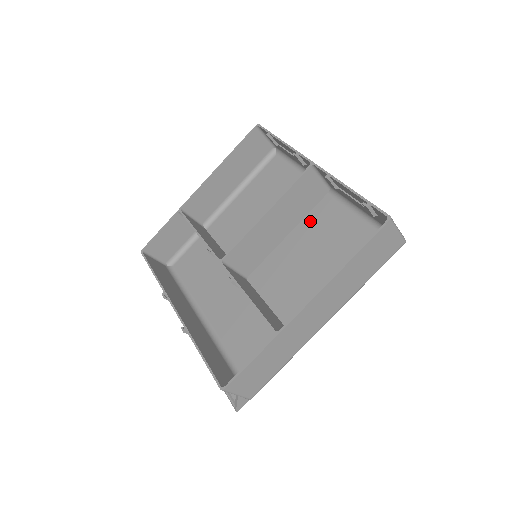
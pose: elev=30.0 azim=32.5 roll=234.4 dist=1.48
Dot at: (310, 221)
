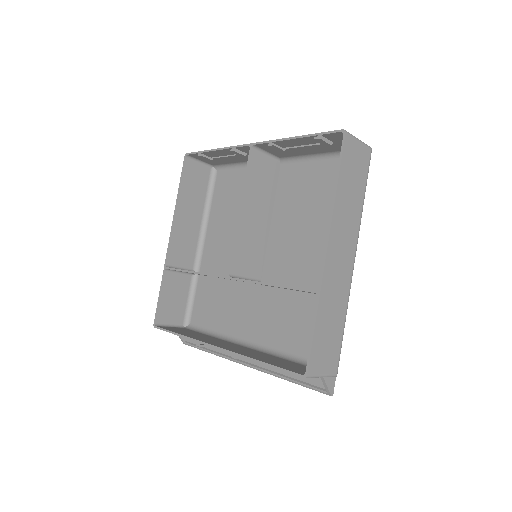
Dot at: (282, 197)
